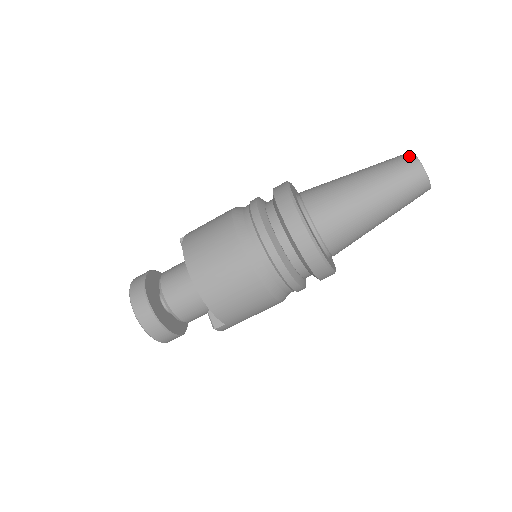
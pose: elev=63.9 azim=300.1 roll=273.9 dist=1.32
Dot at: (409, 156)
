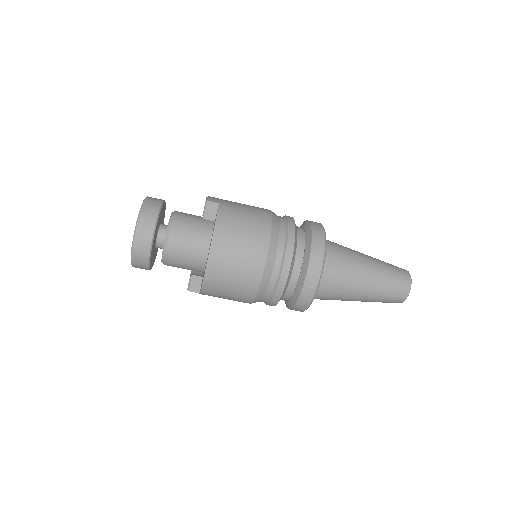
Dot at: (408, 282)
